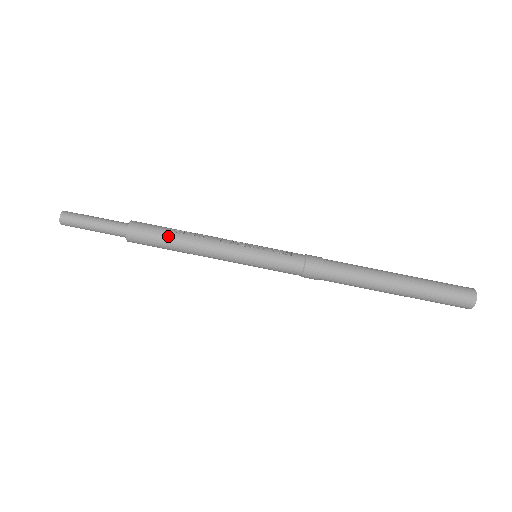
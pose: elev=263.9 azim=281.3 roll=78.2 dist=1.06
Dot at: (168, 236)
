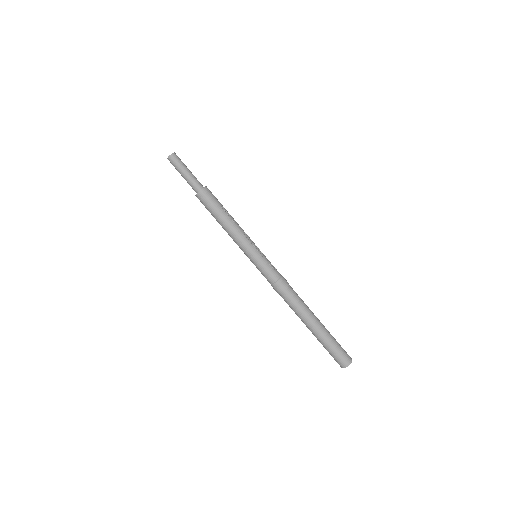
Dot at: (219, 210)
